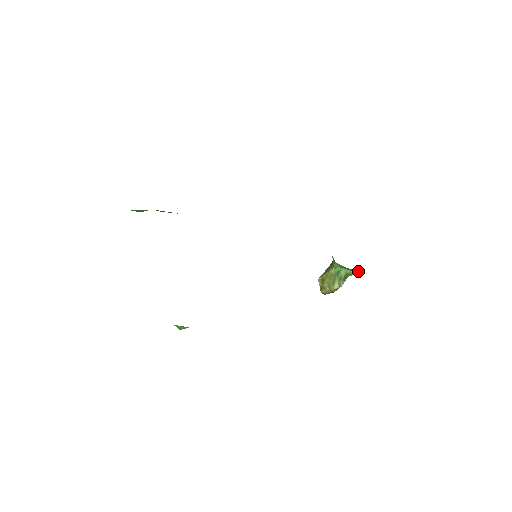
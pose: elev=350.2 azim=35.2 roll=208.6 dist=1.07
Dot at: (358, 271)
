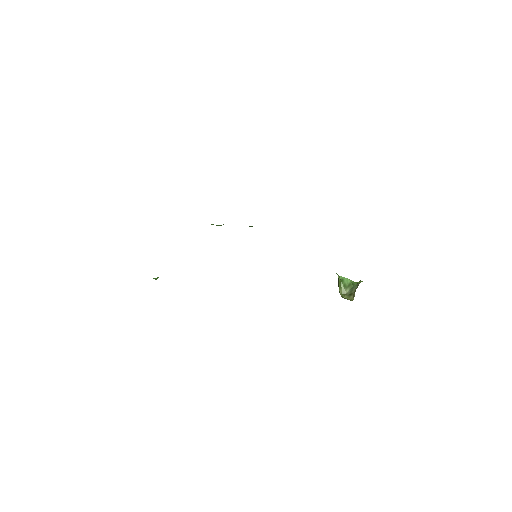
Dot at: occluded
